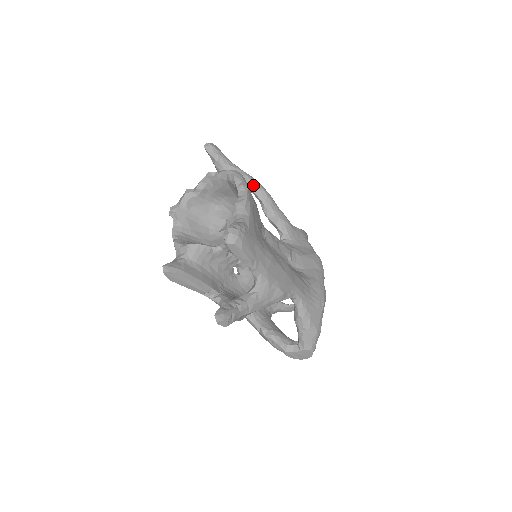
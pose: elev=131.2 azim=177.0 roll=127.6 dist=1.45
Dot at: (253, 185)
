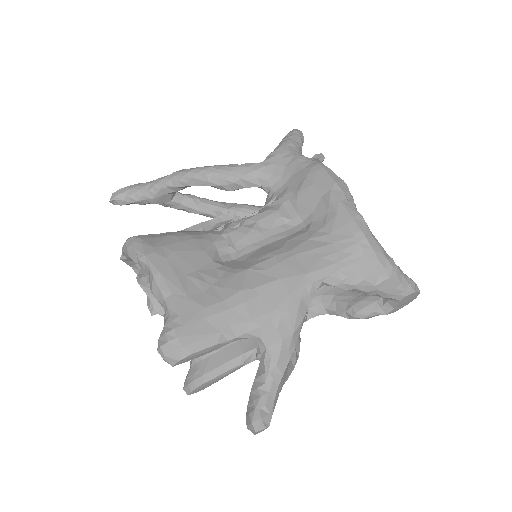
Dot at: (183, 182)
